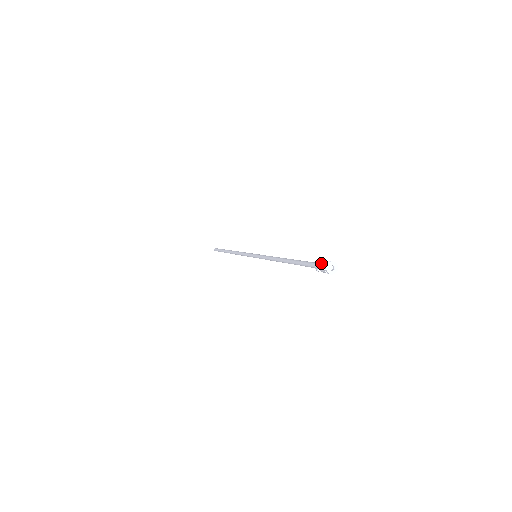
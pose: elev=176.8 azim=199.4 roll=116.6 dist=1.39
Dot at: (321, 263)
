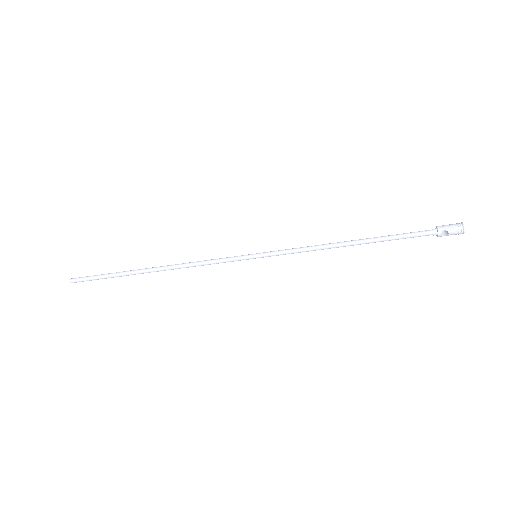
Dot at: (449, 225)
